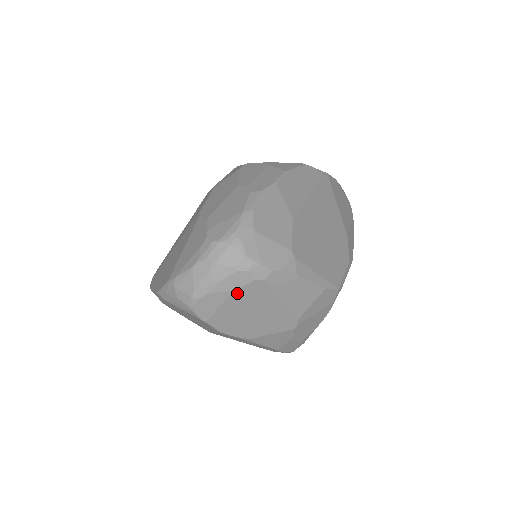
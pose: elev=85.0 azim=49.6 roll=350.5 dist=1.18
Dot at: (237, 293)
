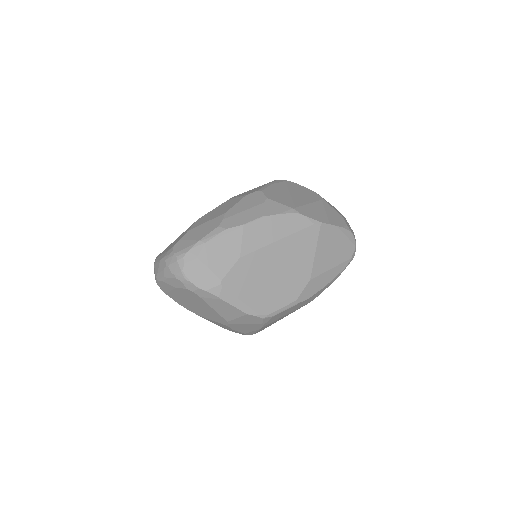
Dot at: (178, 289)
